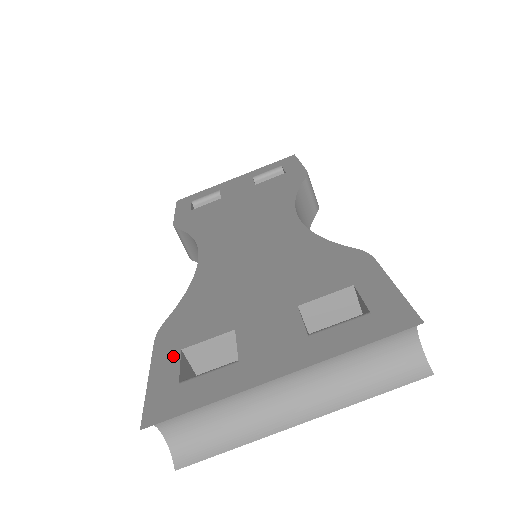
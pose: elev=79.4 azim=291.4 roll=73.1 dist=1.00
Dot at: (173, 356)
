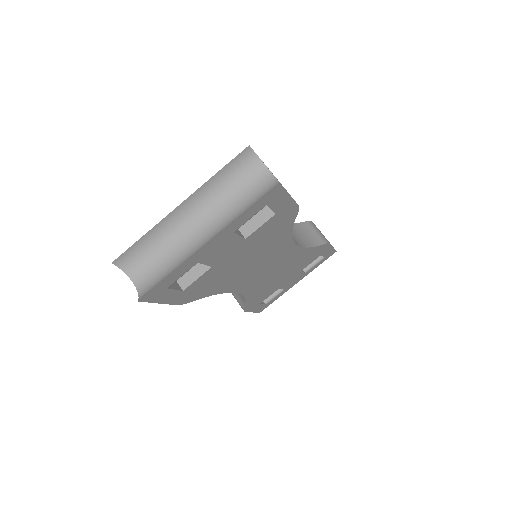
Dot at: occluded
